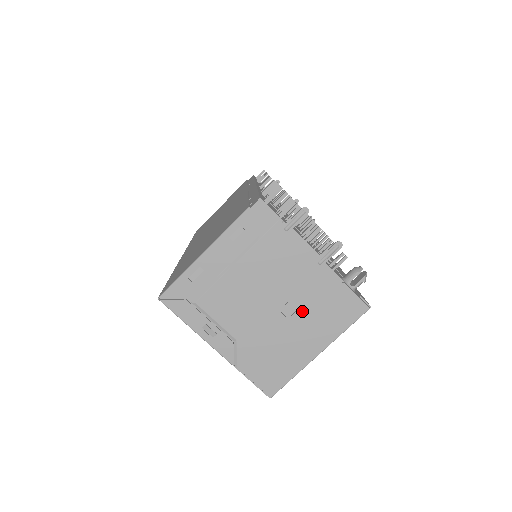
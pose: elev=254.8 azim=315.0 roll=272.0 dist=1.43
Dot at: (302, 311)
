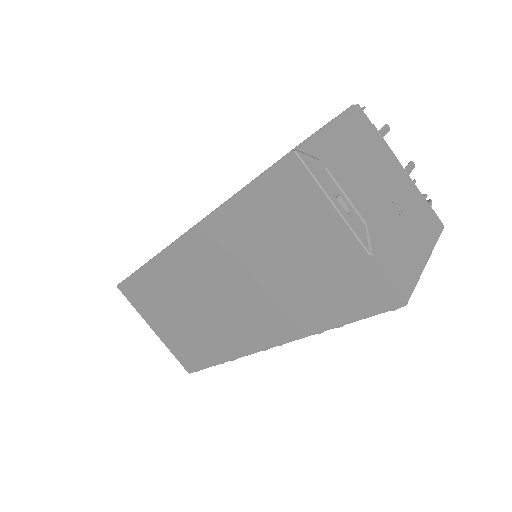
Dot at: (406, 212)
